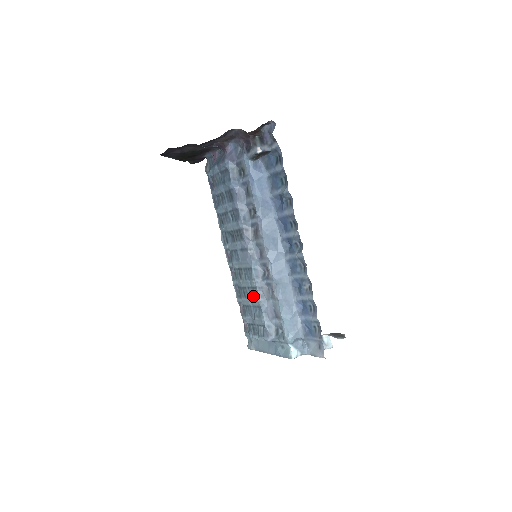
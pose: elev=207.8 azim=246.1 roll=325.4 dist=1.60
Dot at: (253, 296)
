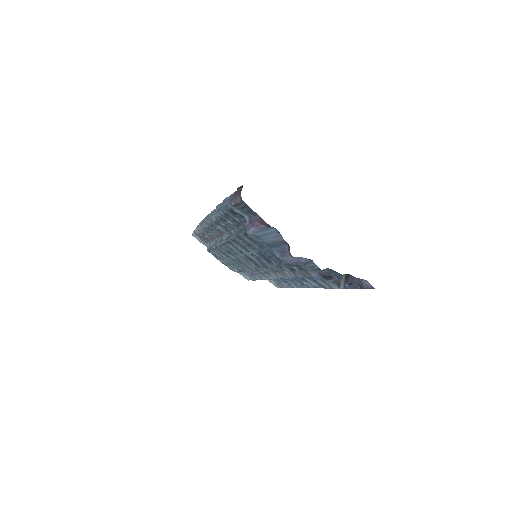
Dot at: (236, 265)
